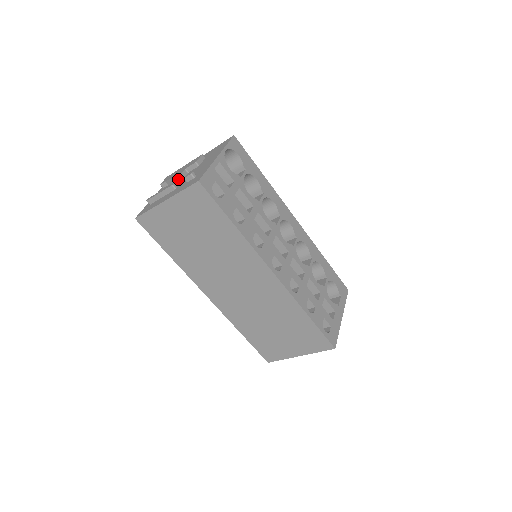
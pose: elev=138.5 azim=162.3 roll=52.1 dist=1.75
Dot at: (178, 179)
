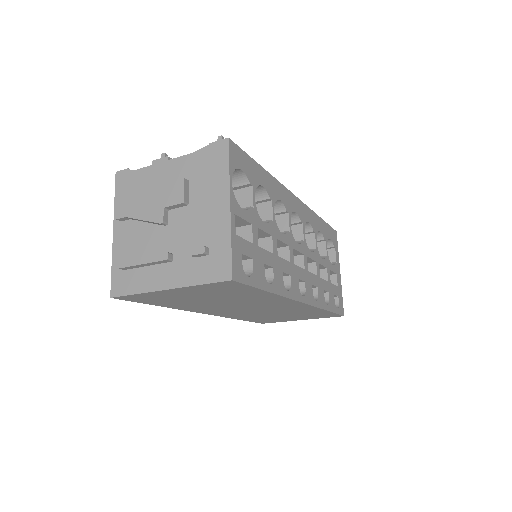
Dot at: (155, 223)
